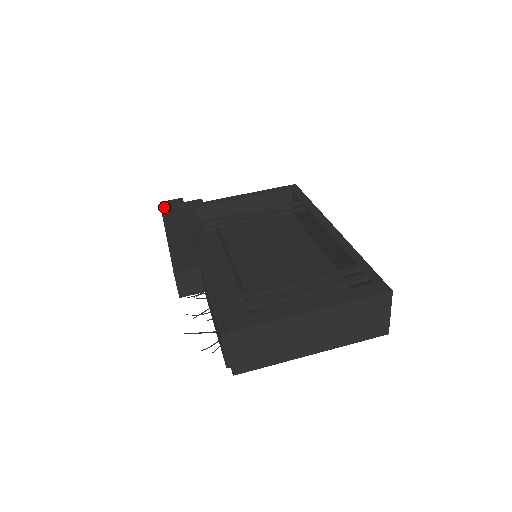
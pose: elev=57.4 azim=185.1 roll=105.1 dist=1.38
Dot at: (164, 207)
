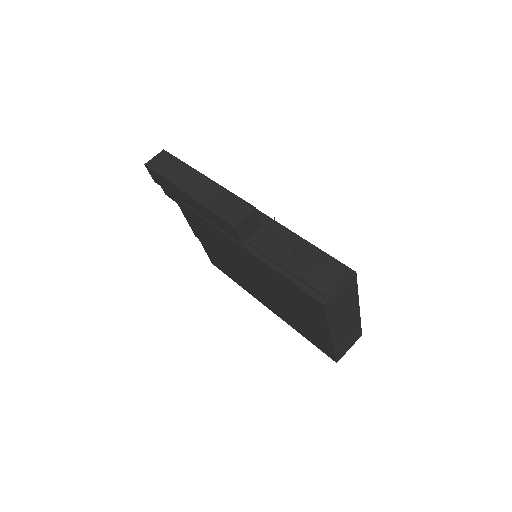
Dot at: occluded
